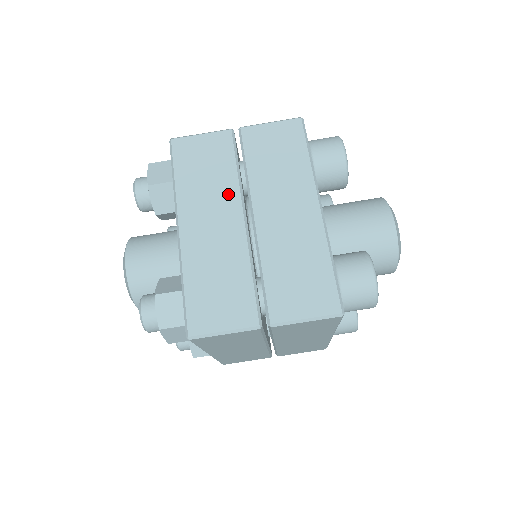
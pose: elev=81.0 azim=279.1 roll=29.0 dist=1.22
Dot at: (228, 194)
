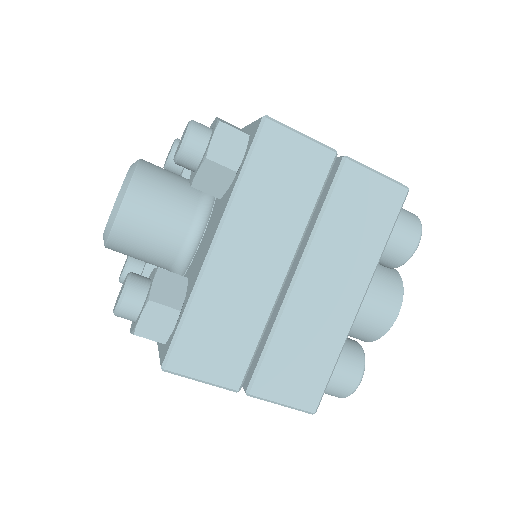
Dot at: (288, 234)
